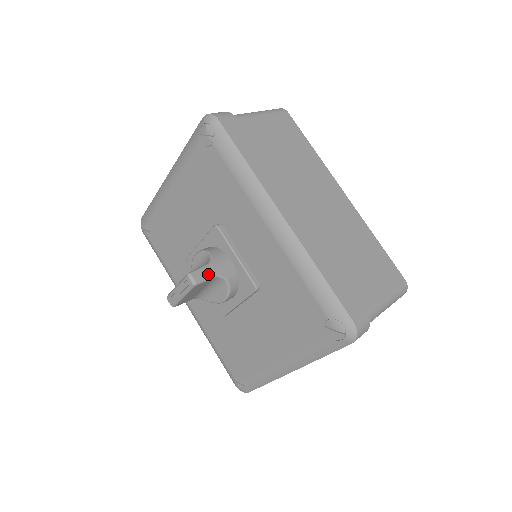
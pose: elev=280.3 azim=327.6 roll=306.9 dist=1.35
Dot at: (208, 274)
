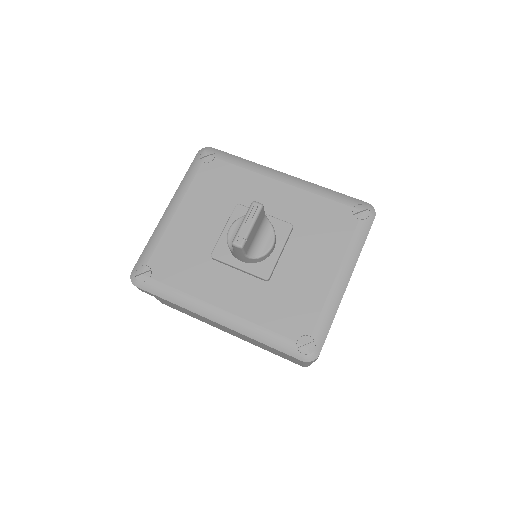
Dot at: occluded
